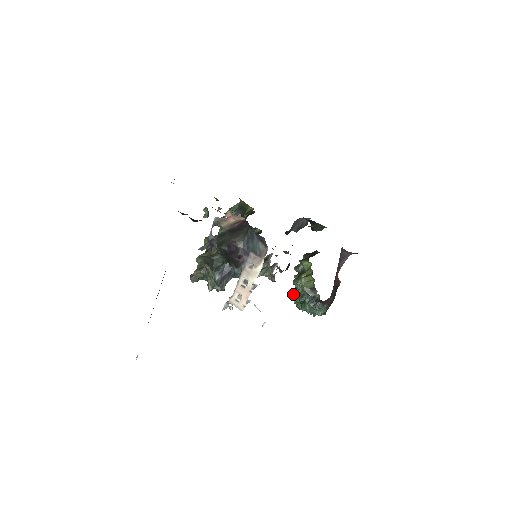
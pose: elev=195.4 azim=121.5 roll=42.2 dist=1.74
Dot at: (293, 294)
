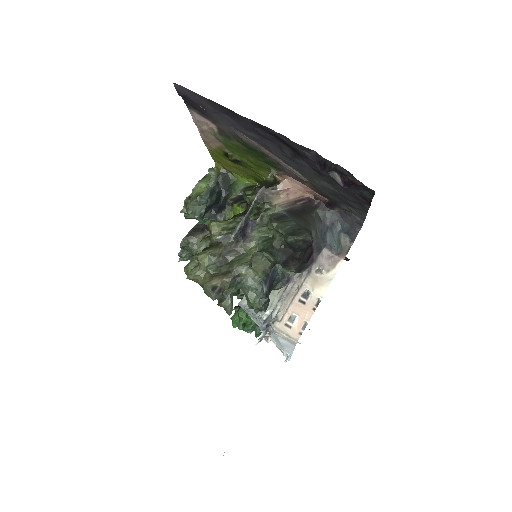
Dot at: (242, 312)
